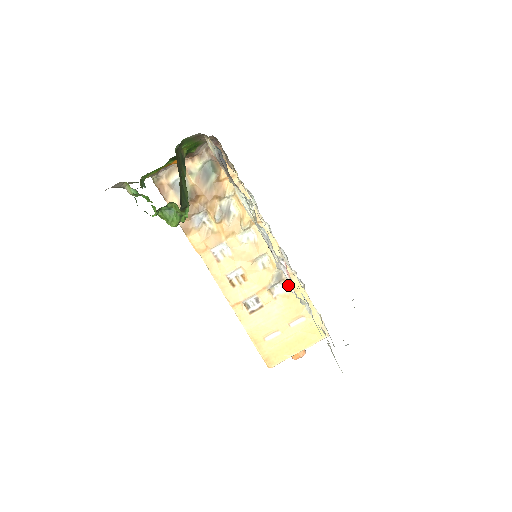
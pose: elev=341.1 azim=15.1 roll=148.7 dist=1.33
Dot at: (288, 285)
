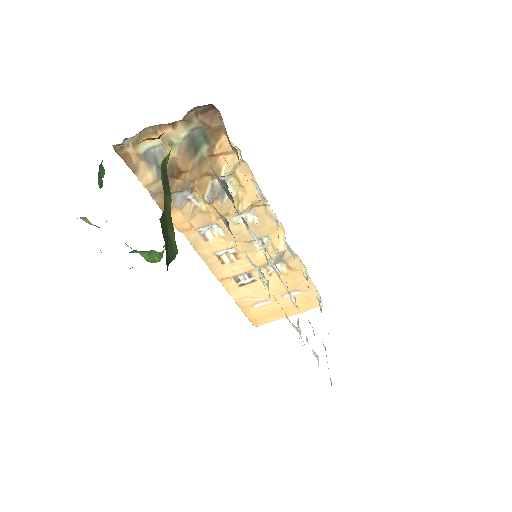
Dot at: (288, 265)
